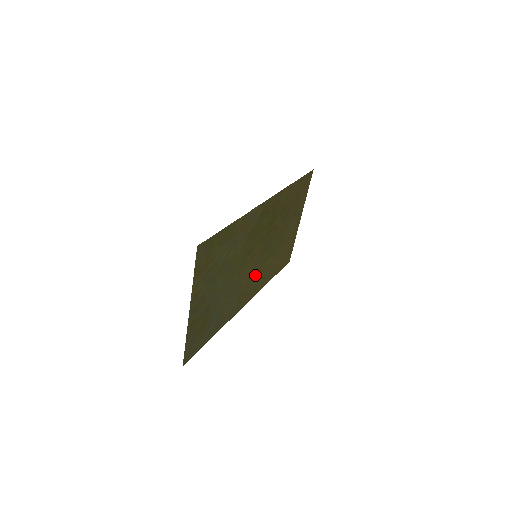
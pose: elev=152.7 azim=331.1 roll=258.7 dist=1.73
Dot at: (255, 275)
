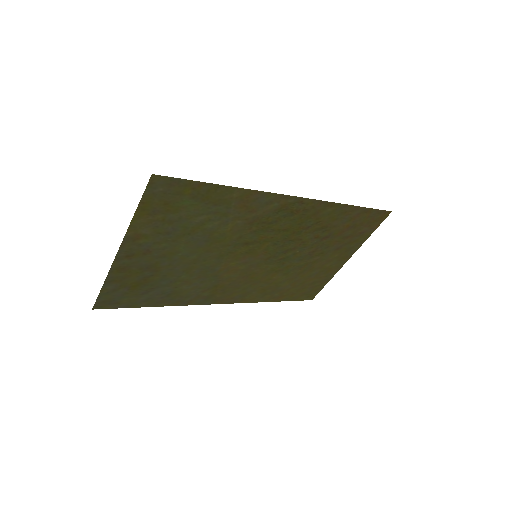
Dot at: (248, 279)
